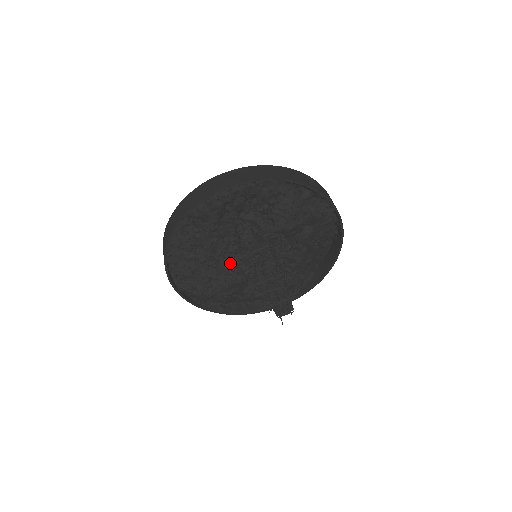
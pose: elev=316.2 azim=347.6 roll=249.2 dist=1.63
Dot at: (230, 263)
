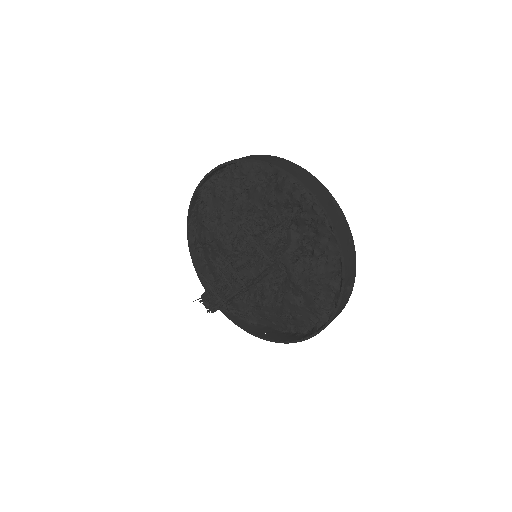
Dot at: occluded
